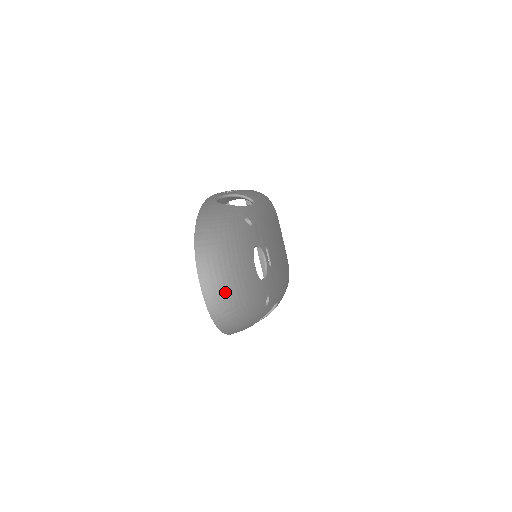
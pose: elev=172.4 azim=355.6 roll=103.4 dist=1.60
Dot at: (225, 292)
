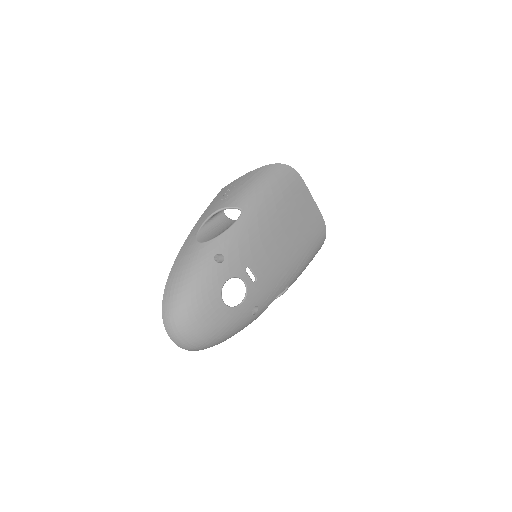
Dot at: (191, 340)
